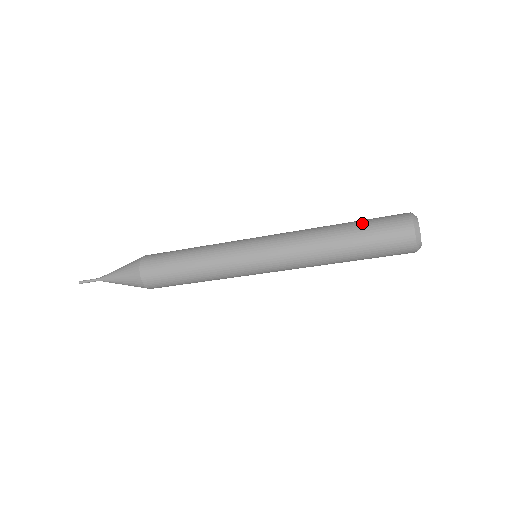
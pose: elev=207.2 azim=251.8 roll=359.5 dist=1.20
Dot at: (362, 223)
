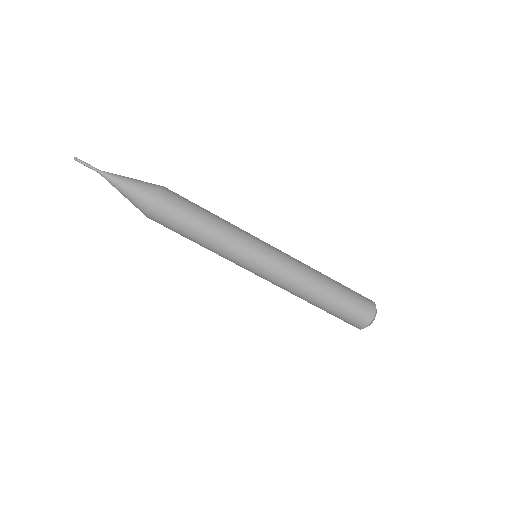
Dot at: occluded
